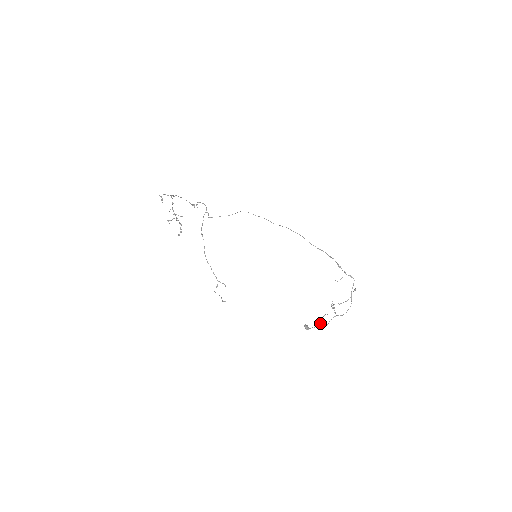
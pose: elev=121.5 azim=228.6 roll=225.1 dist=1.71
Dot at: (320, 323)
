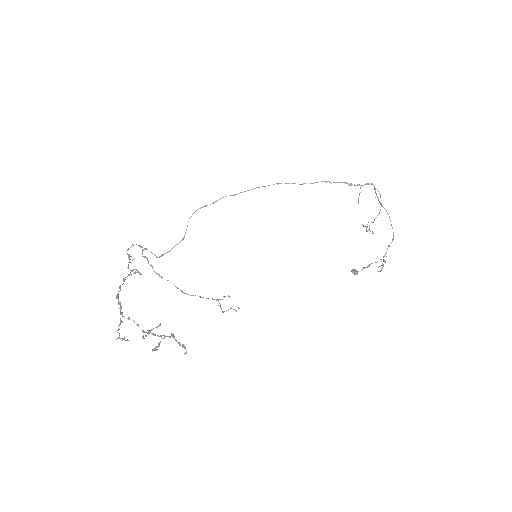
Dot at: (381, 268)
